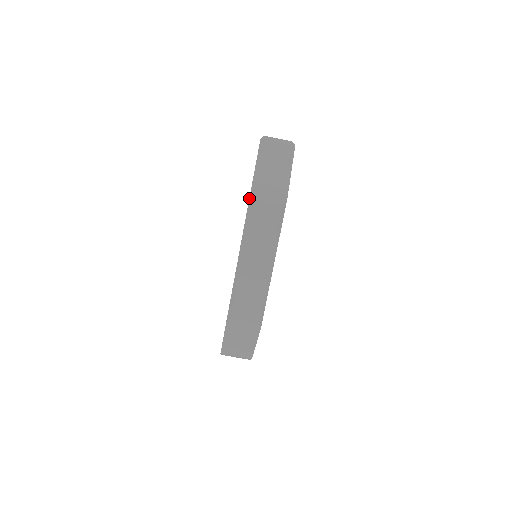
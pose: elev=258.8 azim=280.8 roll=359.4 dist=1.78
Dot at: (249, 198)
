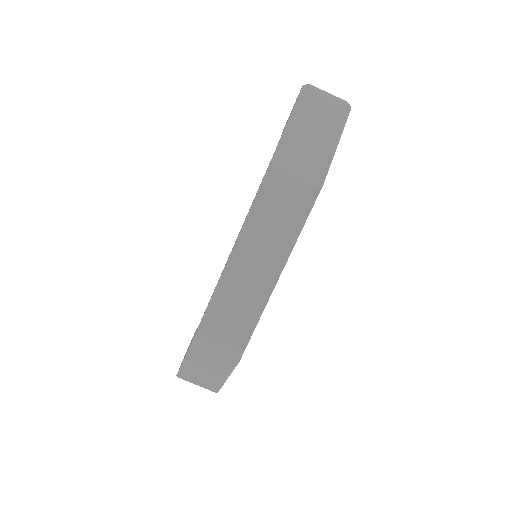
Dot at: occluded
